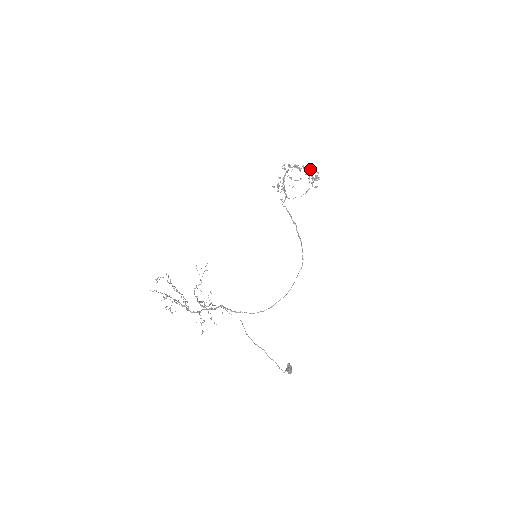
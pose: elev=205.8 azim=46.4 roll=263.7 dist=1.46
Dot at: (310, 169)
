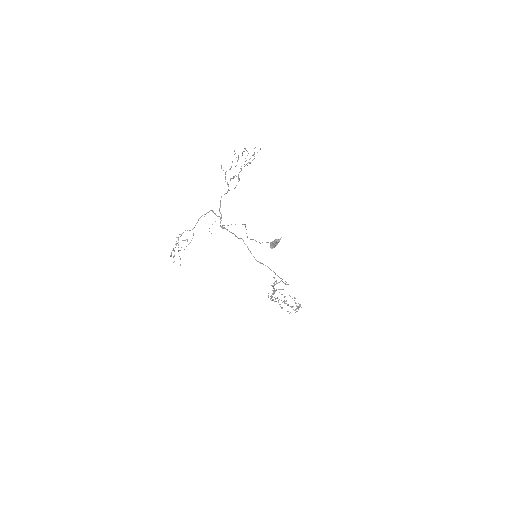
Dot at: occluded
